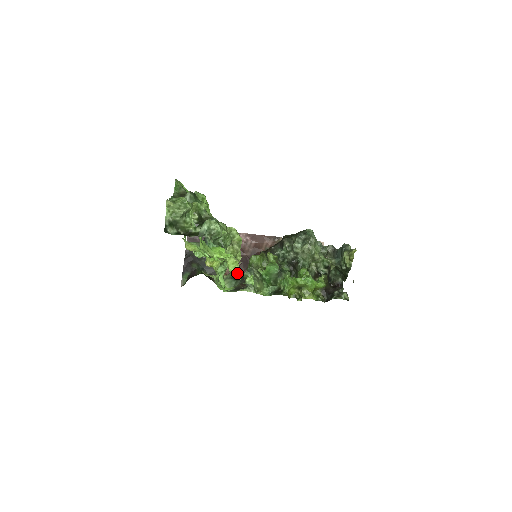
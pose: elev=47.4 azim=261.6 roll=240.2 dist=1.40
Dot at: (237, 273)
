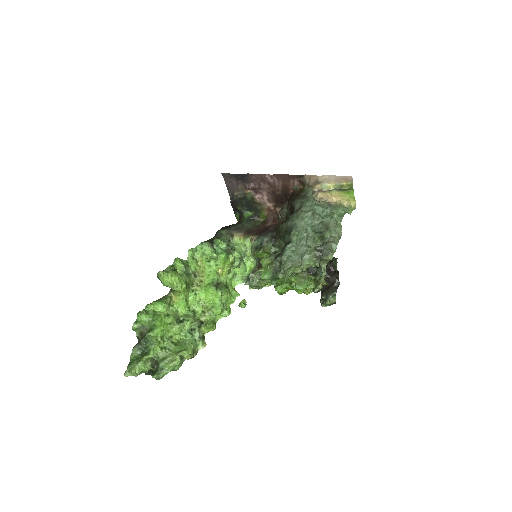
Dot at: (259, 243)
